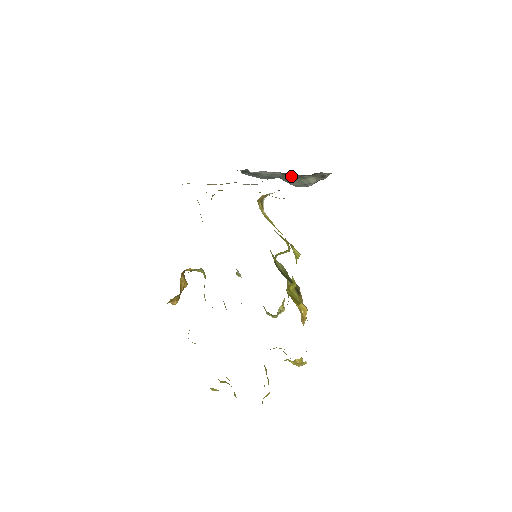
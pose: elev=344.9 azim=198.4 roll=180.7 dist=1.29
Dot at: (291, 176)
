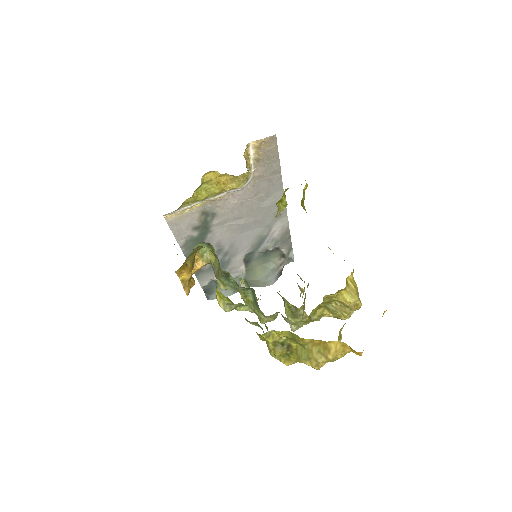
Dot at: (255, 264)
